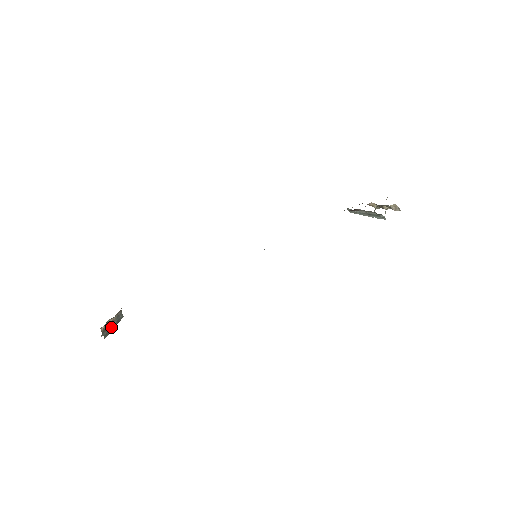
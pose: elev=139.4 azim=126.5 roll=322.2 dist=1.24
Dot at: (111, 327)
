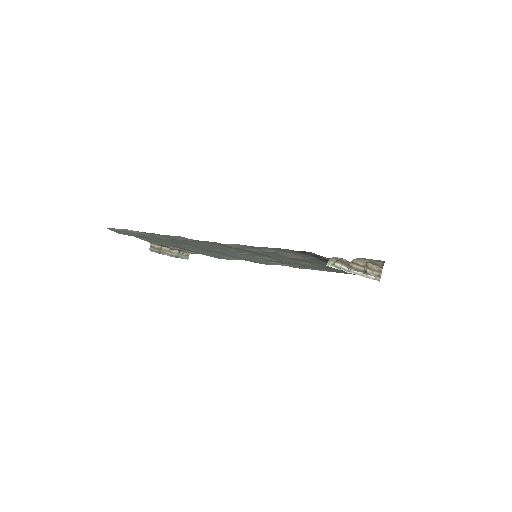
Dot at: (165, 252)
